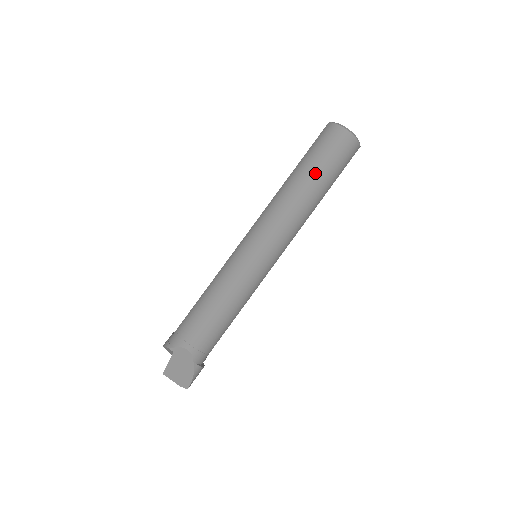
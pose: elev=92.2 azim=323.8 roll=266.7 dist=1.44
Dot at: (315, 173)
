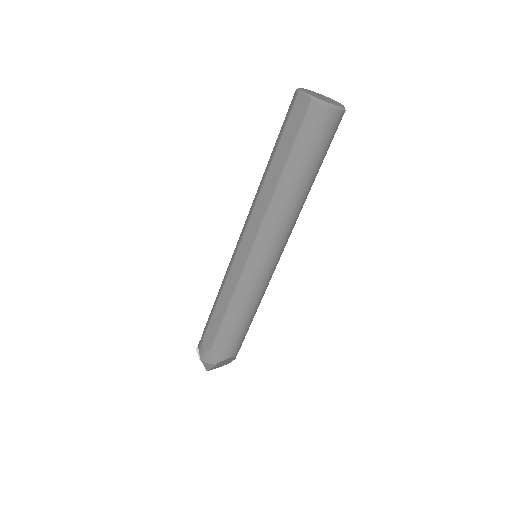
Dot at: (312, 172)
